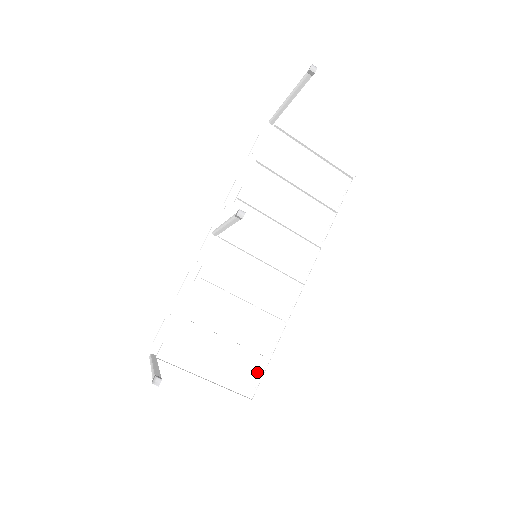
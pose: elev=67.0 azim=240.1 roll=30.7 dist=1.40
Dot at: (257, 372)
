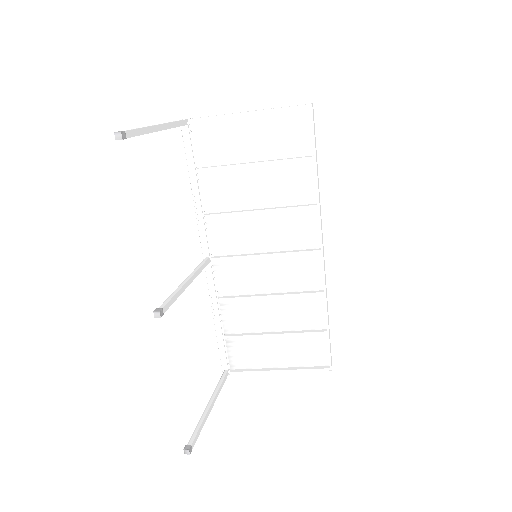
Dot at: (322, 344)
